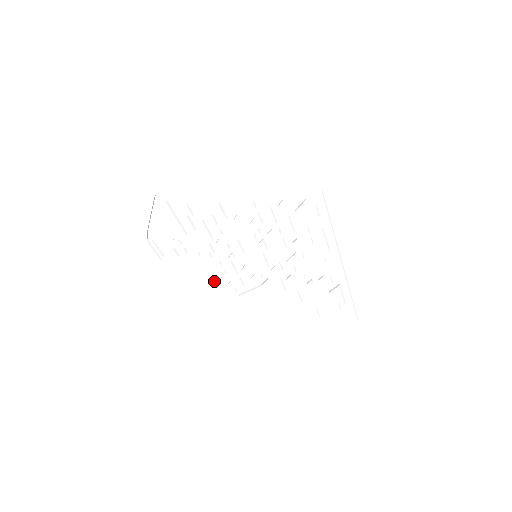
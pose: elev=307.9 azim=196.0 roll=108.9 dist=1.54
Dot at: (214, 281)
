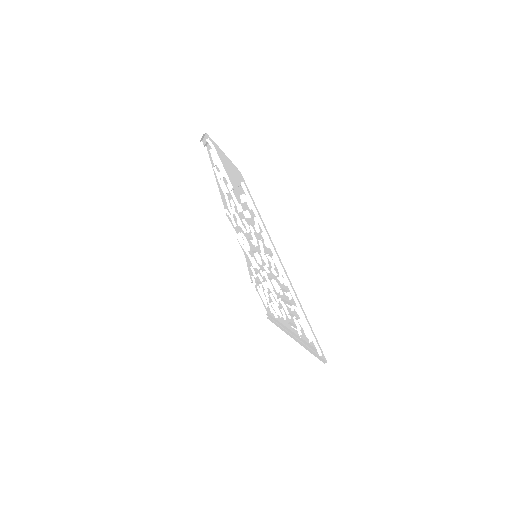
Dot at: (220, 194)
